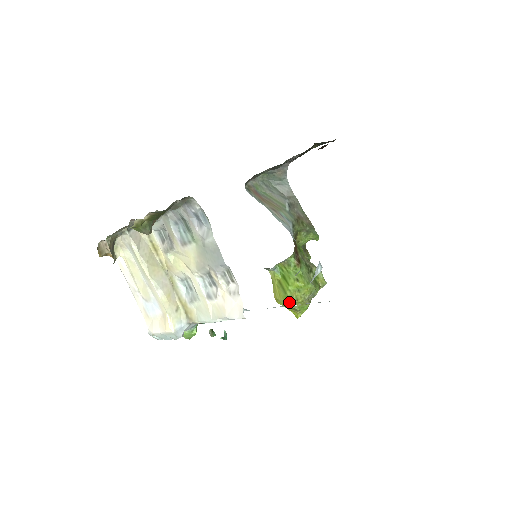
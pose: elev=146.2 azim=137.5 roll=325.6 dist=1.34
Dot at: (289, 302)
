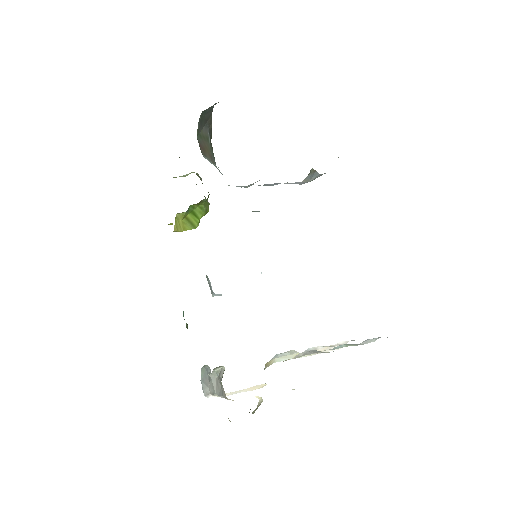
Dot at: occluded
